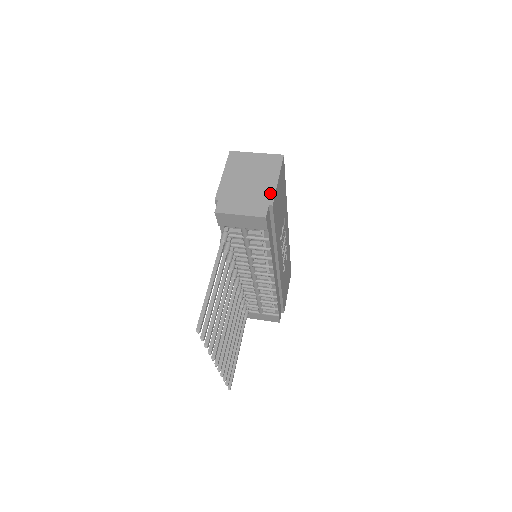
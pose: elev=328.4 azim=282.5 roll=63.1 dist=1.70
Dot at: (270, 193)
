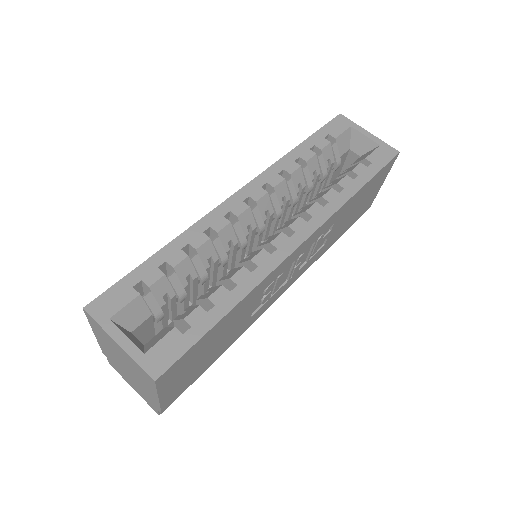
Dot at: (154, 402)
